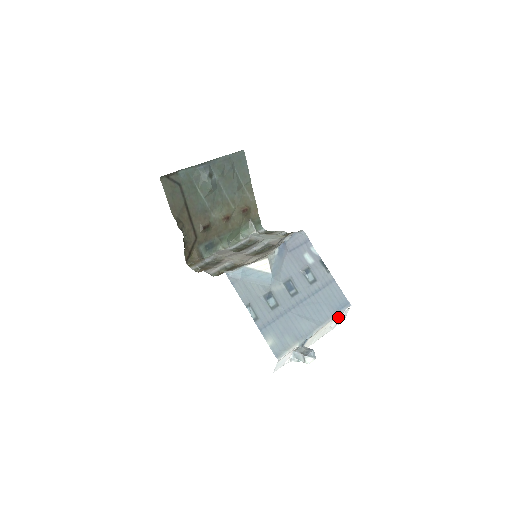
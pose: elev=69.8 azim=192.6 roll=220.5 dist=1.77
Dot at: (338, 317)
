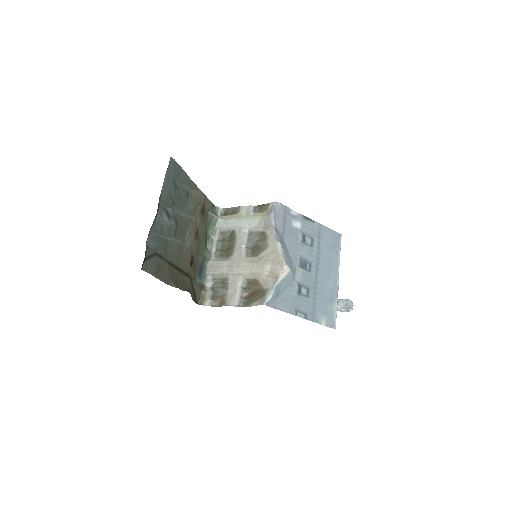
Dot at: occluded
